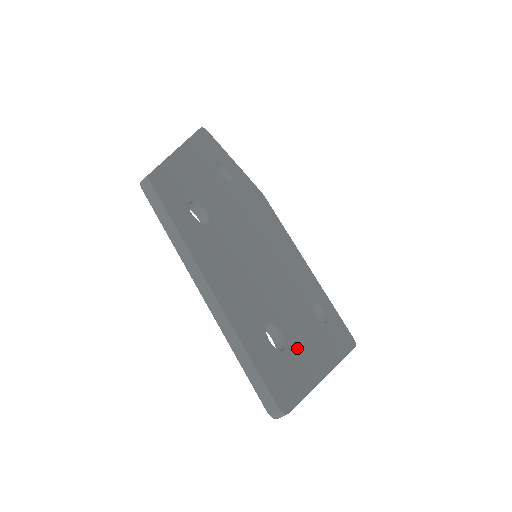
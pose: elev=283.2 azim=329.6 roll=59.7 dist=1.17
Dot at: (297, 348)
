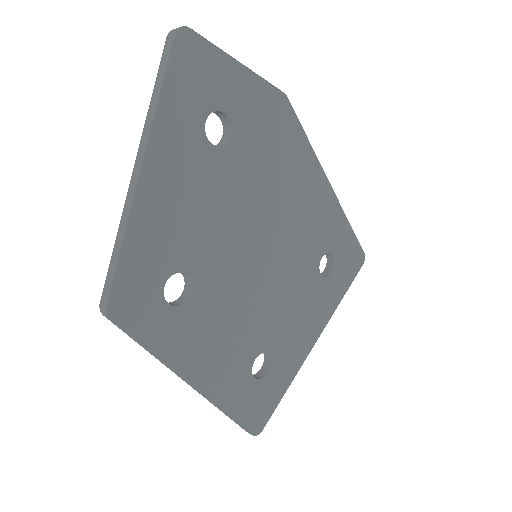
Dot at: (285, 352)
